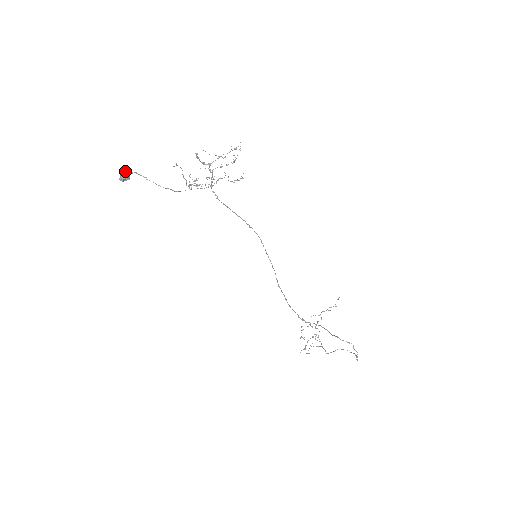
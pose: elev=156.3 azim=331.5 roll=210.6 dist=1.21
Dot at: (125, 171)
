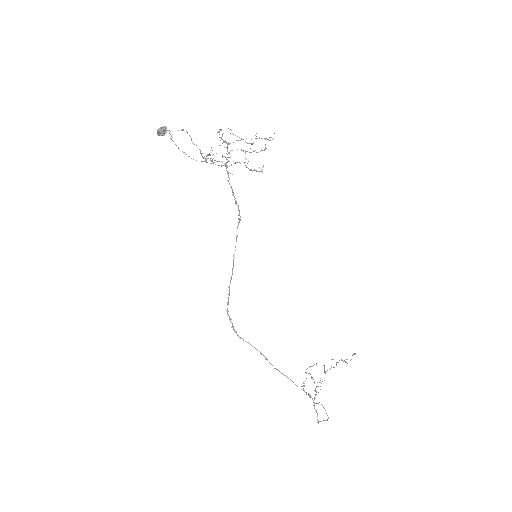
Dot at: (164, 127)
